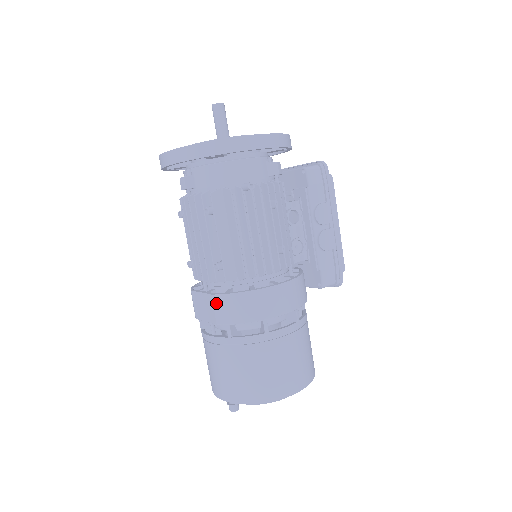
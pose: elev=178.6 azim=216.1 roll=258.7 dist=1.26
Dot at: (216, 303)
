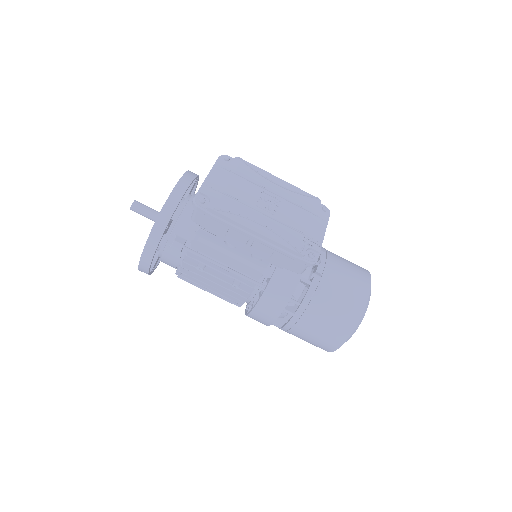
Dot at: occluded
